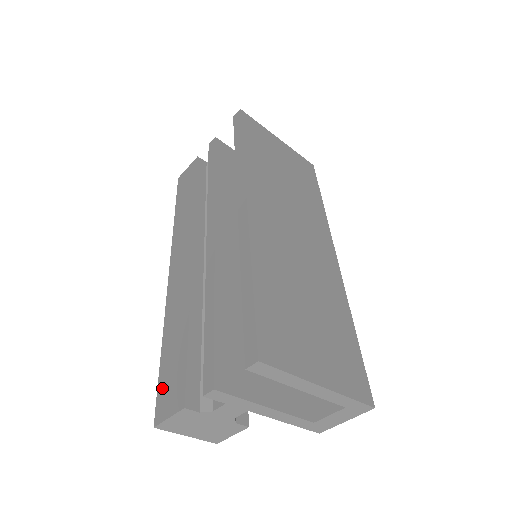
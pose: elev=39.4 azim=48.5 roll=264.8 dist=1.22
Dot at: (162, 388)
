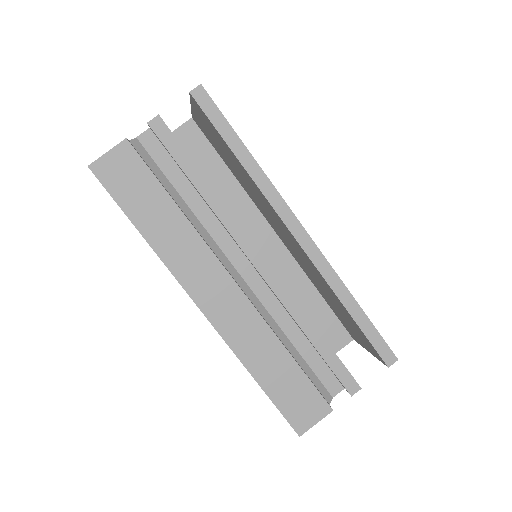
Dot at: (289, 409)
